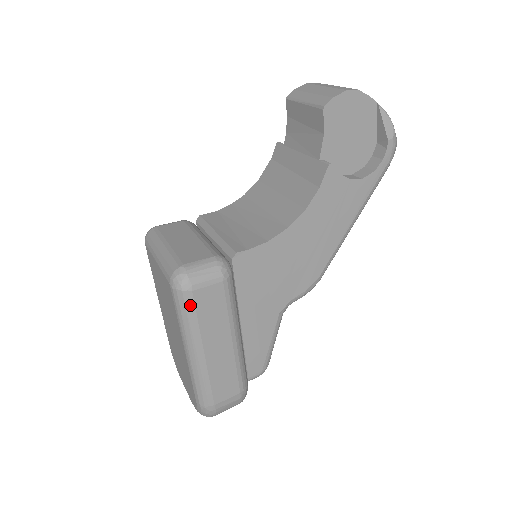
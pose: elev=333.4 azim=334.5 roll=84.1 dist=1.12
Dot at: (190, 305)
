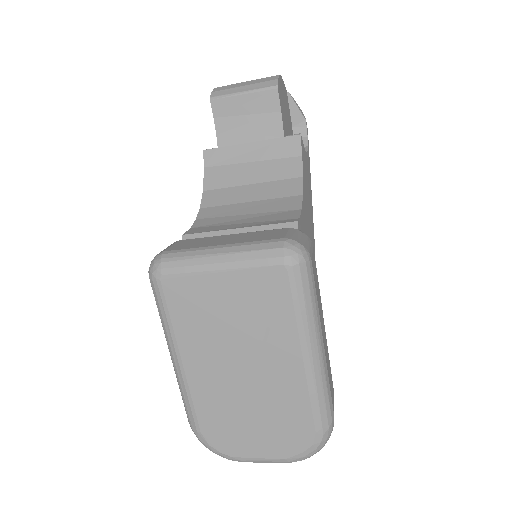
Dot at: (312, 279)
